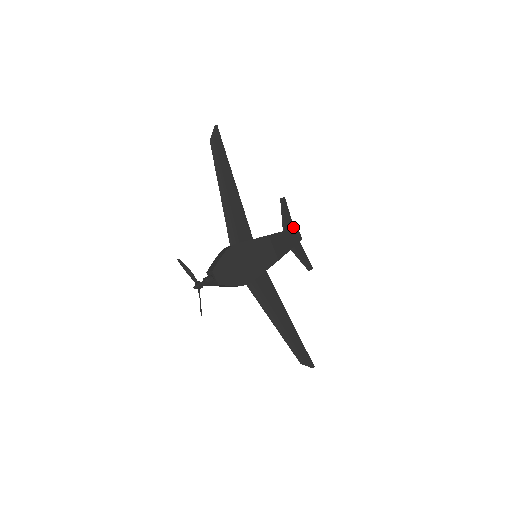
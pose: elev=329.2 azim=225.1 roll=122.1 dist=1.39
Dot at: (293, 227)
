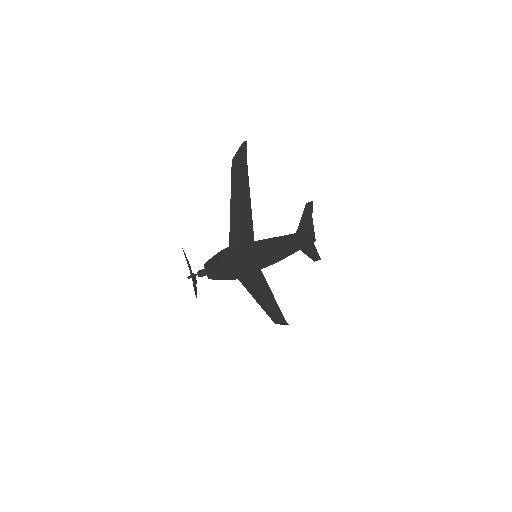
Dot at: (310, 230)
